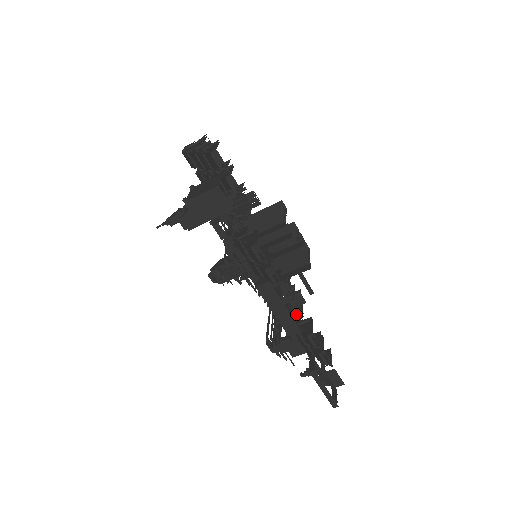
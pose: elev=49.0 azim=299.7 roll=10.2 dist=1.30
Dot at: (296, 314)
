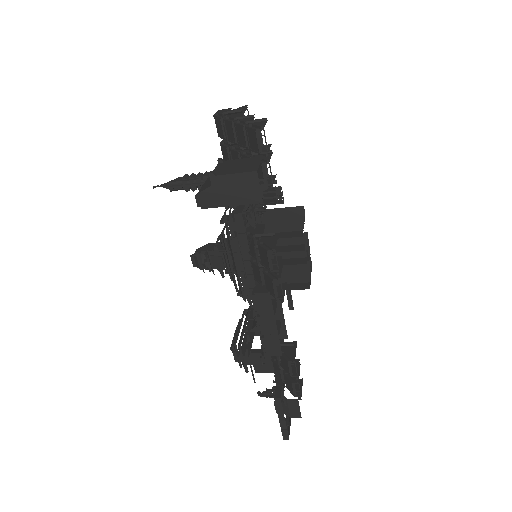
Dot at: (281, 333)
